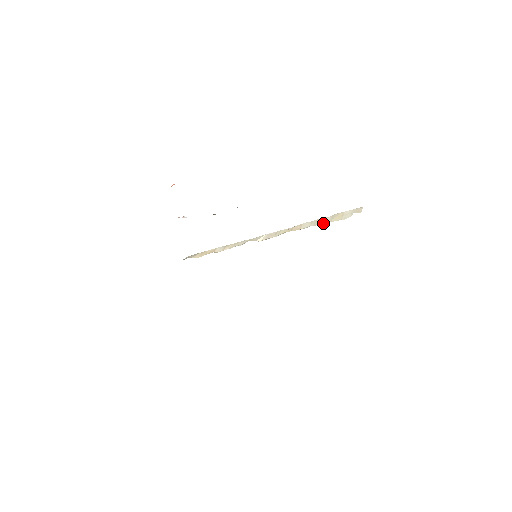
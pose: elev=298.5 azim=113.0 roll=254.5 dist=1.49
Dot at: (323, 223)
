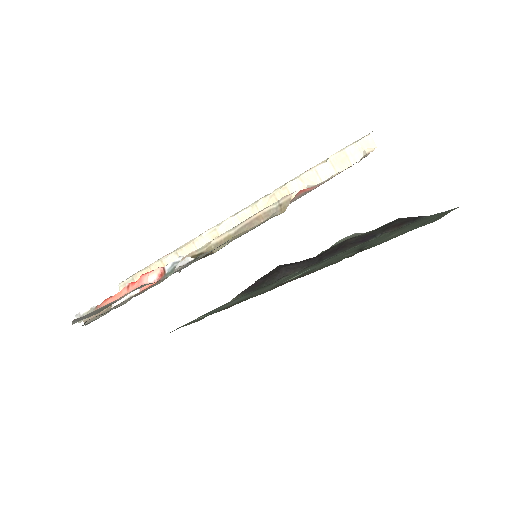
Dot at: (325, 178)
